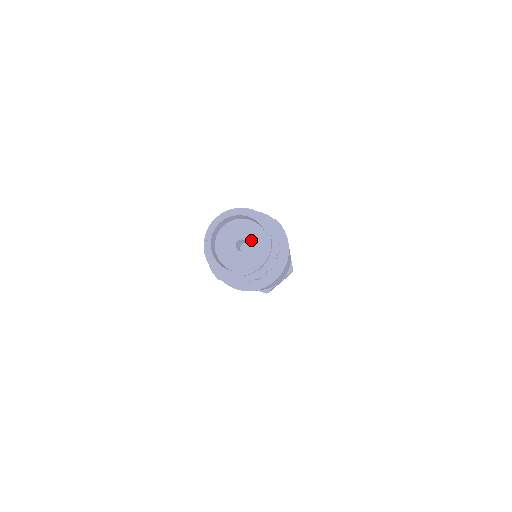
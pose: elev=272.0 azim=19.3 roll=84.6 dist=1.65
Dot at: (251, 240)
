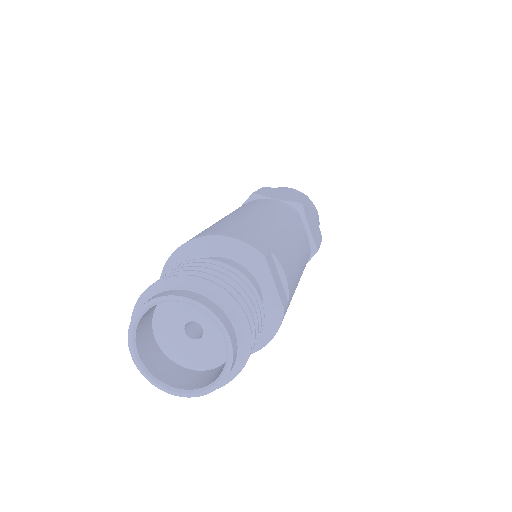
Dot at: (210, 338)
